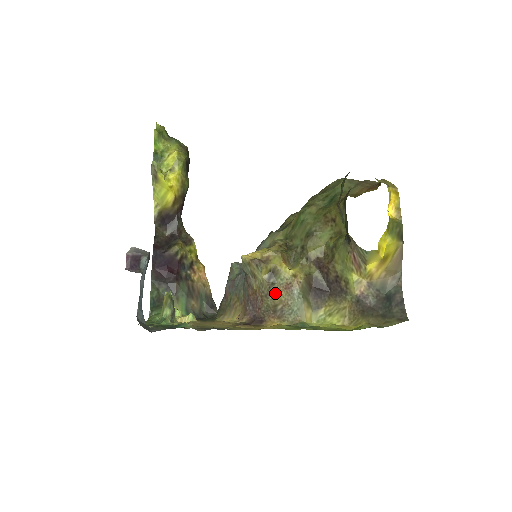
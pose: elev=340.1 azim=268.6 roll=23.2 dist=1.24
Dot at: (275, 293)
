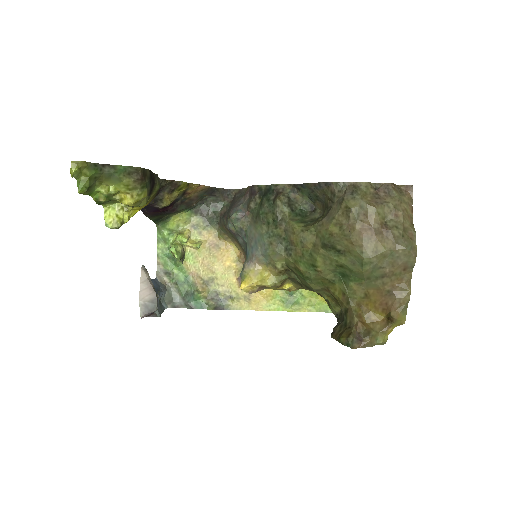
Dot at: occluded
